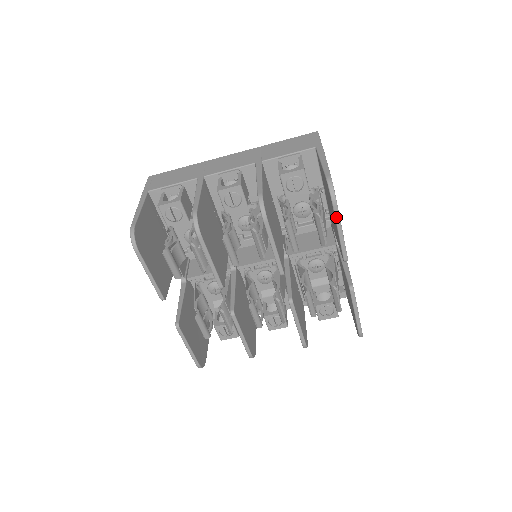
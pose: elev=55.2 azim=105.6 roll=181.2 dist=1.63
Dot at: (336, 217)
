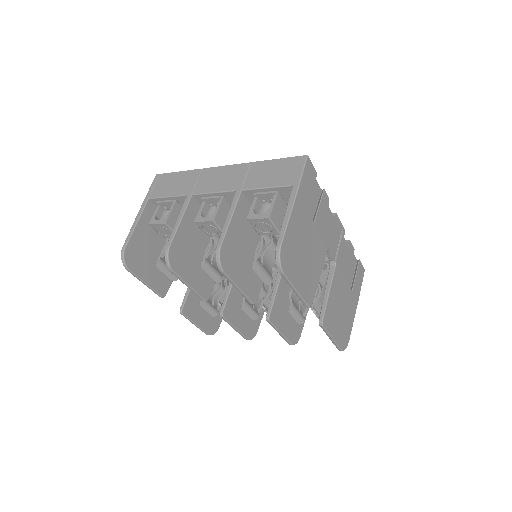
Dot at: (287, 282)
